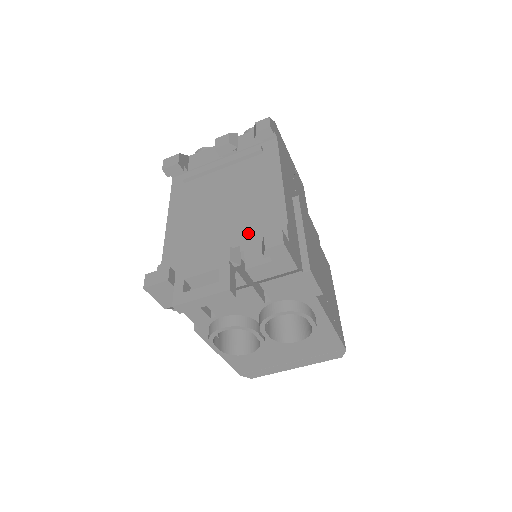
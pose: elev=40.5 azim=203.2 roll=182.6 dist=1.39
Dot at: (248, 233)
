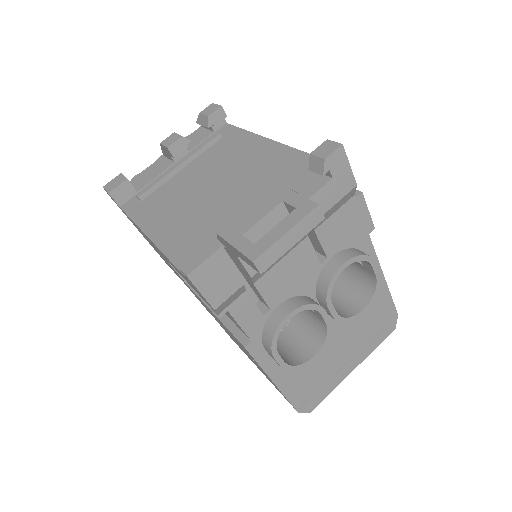
Dot at: (271, 185)
